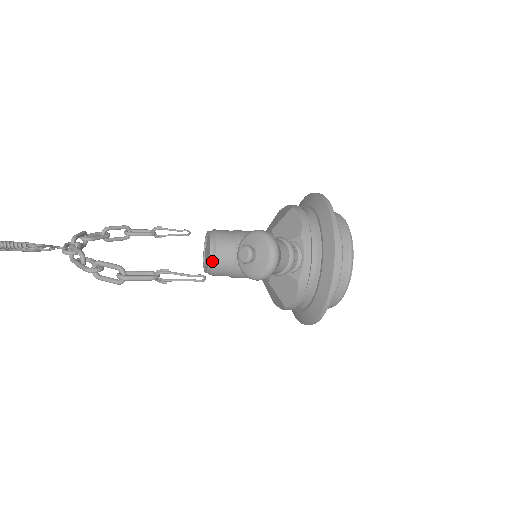
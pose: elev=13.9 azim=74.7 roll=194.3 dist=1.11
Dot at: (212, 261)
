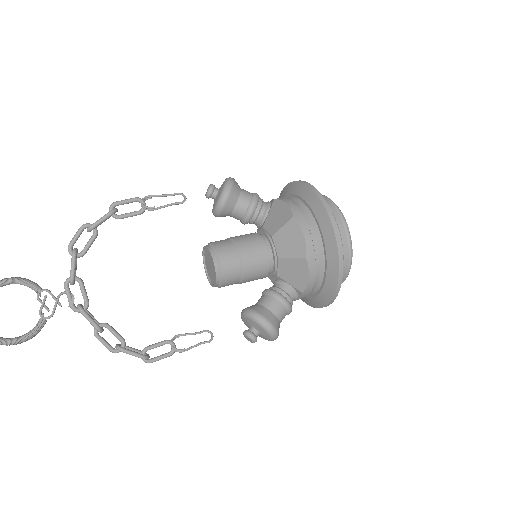
Dot at: (215, 286)
